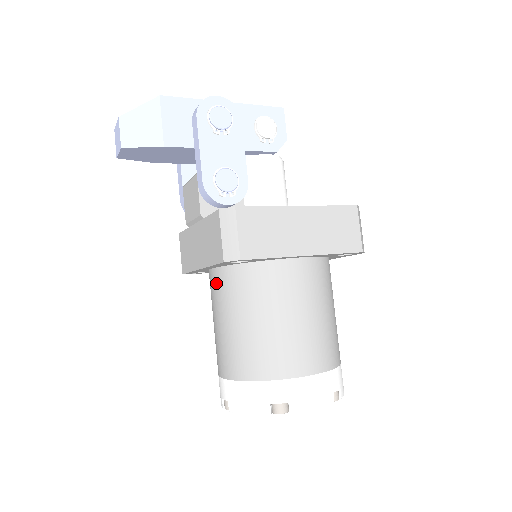
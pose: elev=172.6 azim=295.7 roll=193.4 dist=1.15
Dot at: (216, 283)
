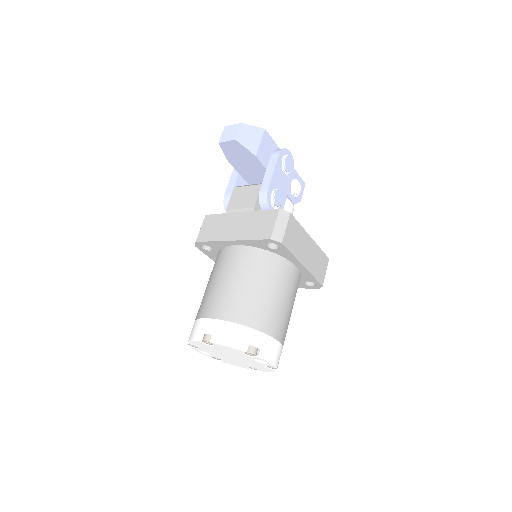
Dot at: (237, 255)
